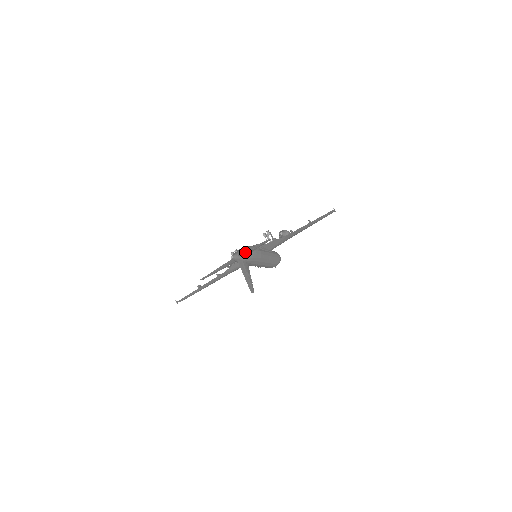
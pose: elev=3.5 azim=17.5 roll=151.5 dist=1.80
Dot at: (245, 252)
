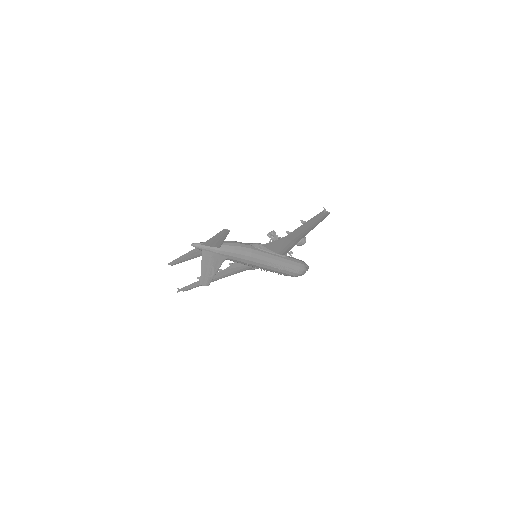
Dot at: (209, 242)
